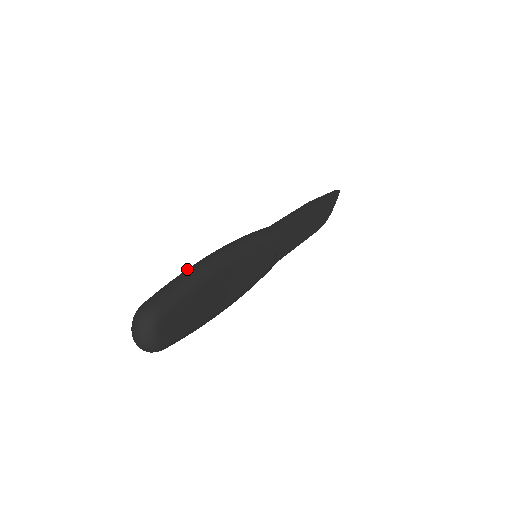
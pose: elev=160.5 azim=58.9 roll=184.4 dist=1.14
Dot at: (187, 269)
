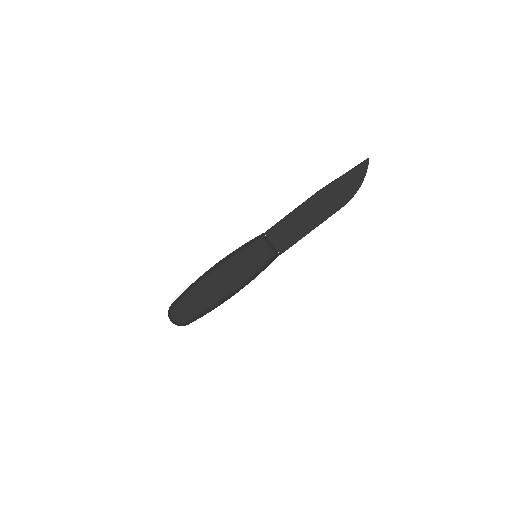
Dot at: occluded
